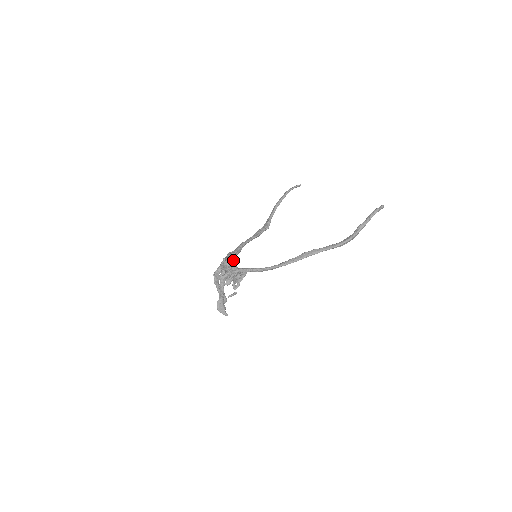
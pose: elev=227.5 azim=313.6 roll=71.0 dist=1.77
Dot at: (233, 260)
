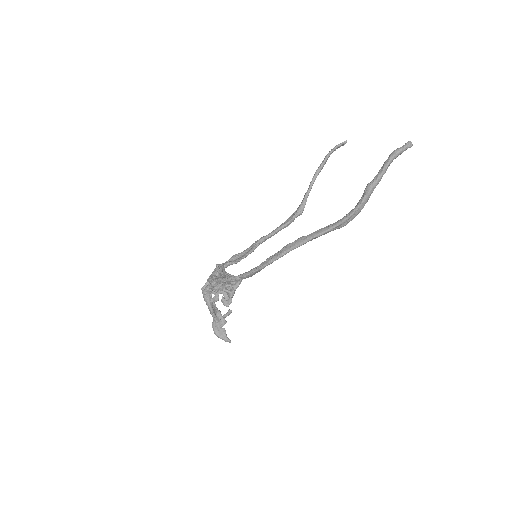
Dot at: (220, 266)
